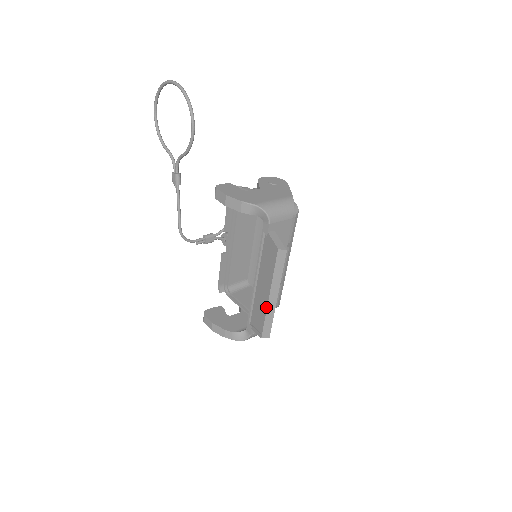
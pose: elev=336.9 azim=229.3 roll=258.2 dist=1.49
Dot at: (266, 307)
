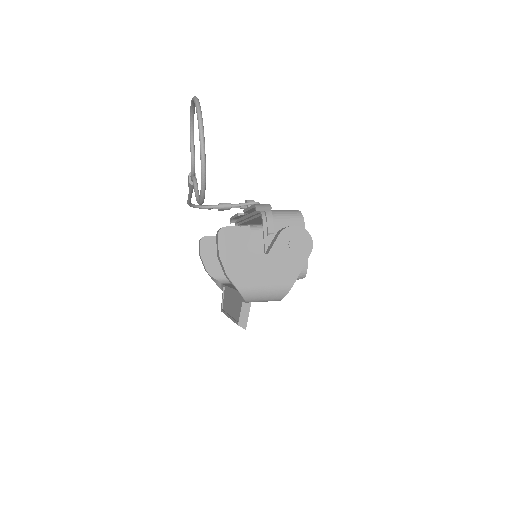
Dot at: (226, 314)
